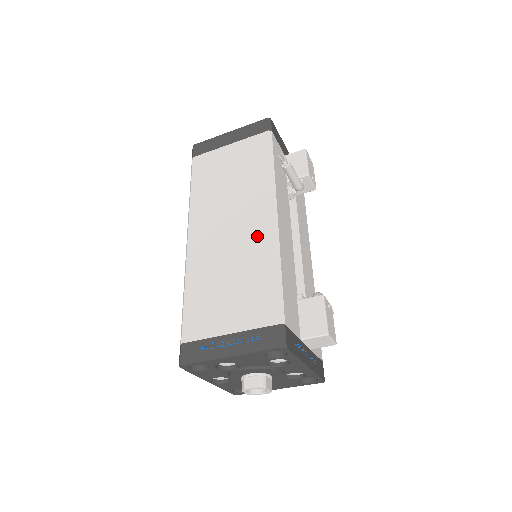
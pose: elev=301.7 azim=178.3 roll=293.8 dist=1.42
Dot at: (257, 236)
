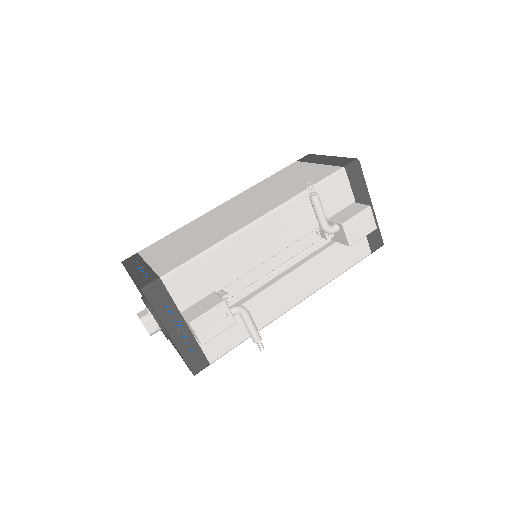
Dot at: (233, 225)
